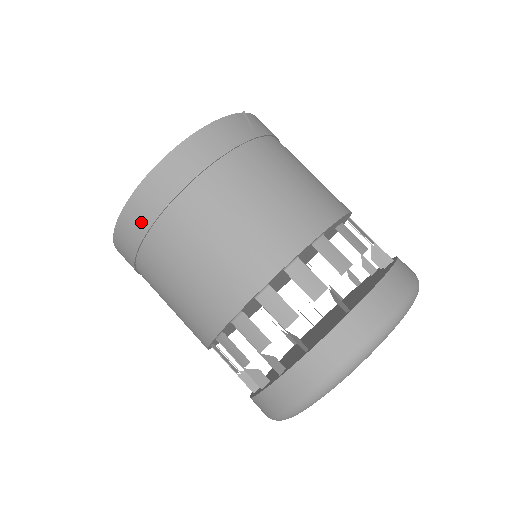
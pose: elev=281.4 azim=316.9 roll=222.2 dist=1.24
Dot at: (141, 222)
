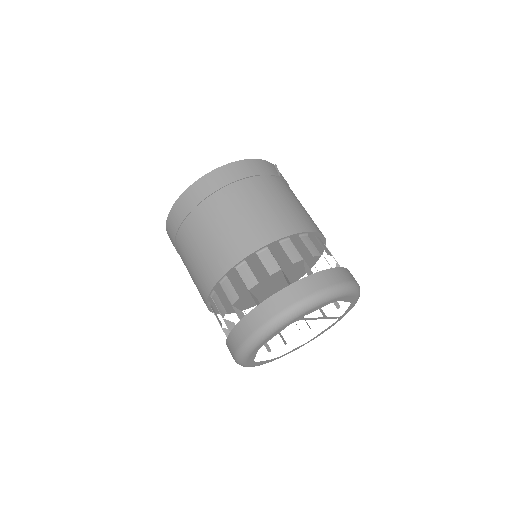
Dot at: (197, 197)
